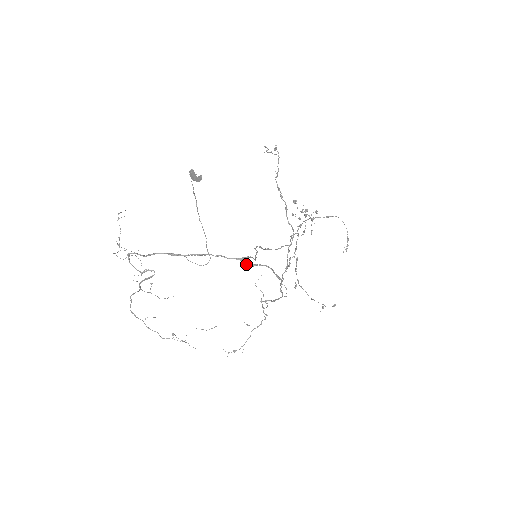
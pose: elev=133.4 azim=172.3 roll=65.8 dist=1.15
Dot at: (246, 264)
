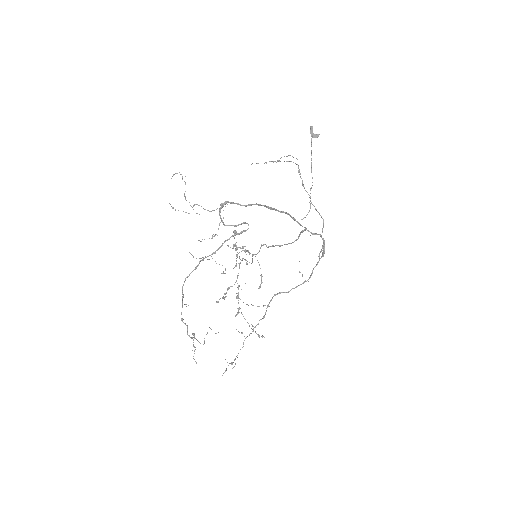
Dot at: occluded
